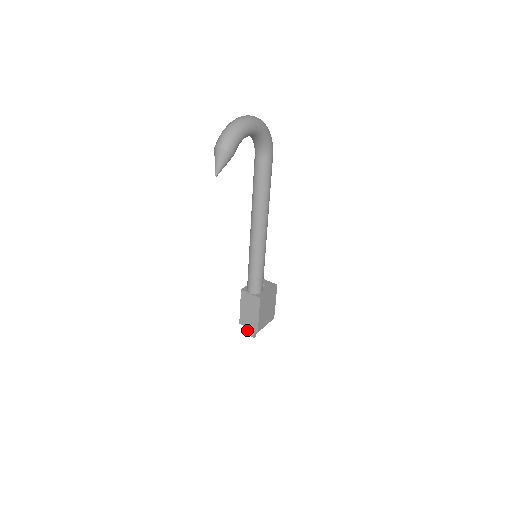
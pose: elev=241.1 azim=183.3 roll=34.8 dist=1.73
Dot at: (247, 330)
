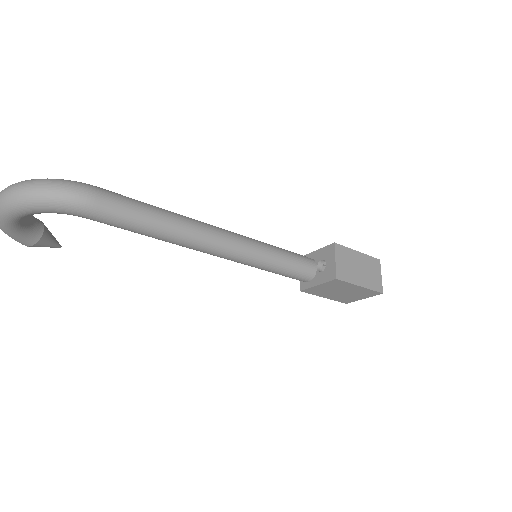
Dot at: occluded
